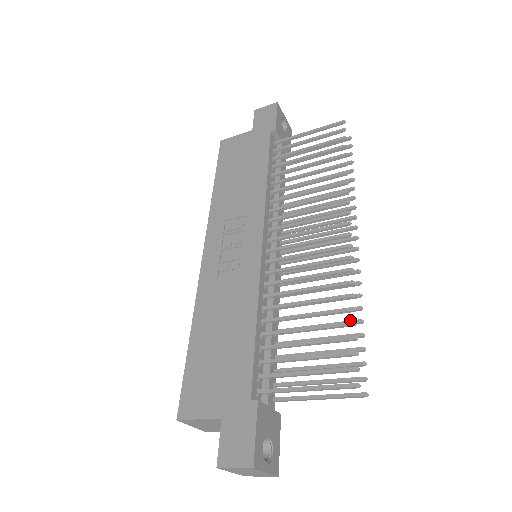
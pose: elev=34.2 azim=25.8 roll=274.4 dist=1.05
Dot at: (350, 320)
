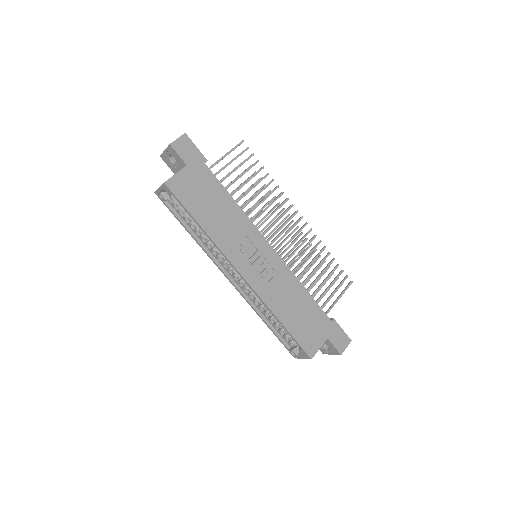
Dot at: (317, 258)
